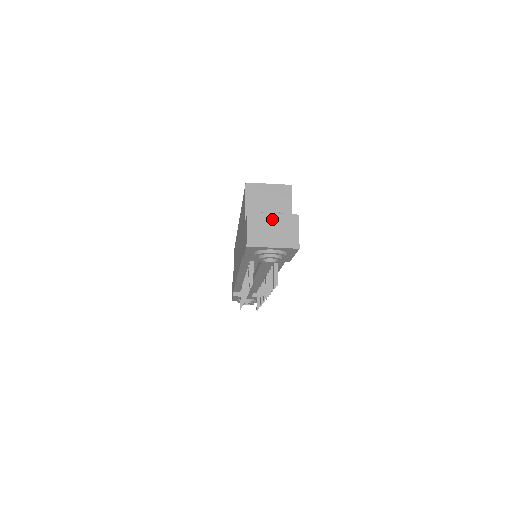
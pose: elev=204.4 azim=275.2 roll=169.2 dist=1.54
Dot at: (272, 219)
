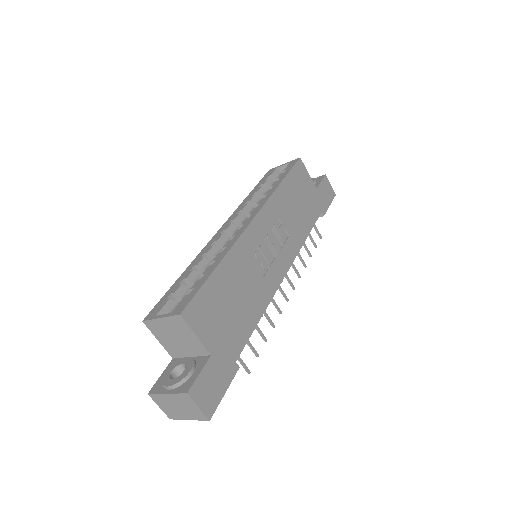
Dot at: (169, 398)
